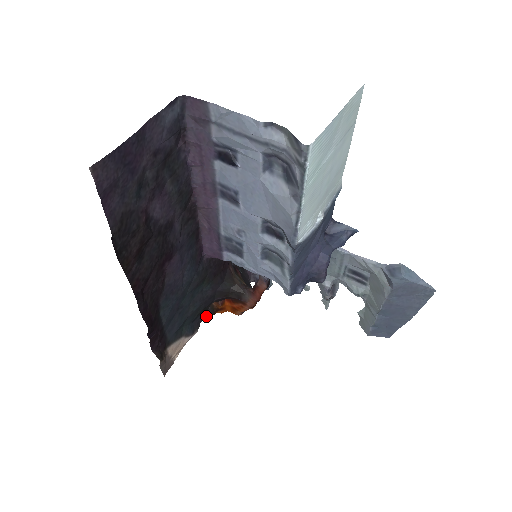
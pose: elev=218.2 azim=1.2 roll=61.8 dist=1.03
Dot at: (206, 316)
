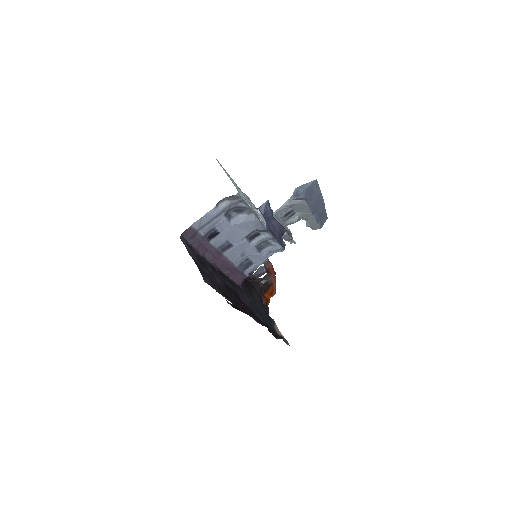
Dot at: (267, 311)
